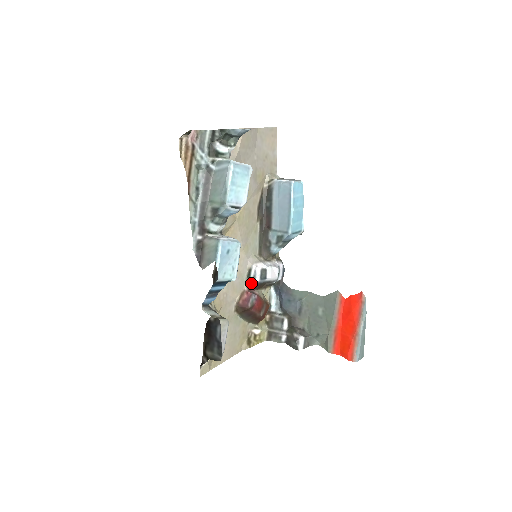
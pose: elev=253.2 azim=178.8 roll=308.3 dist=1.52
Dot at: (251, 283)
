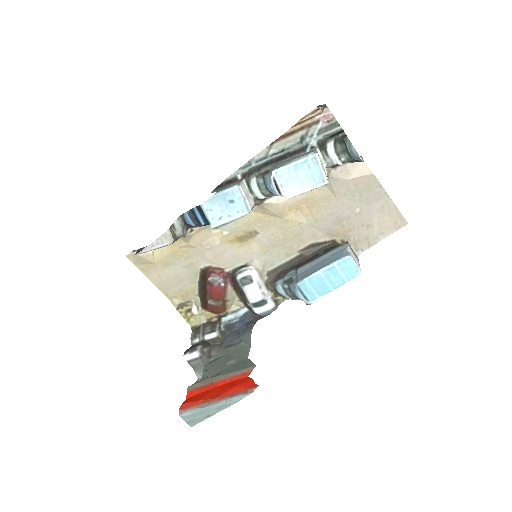
Dot at: (234, 273)
